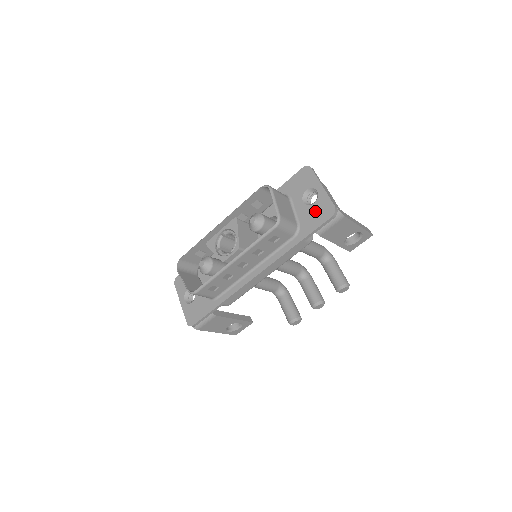
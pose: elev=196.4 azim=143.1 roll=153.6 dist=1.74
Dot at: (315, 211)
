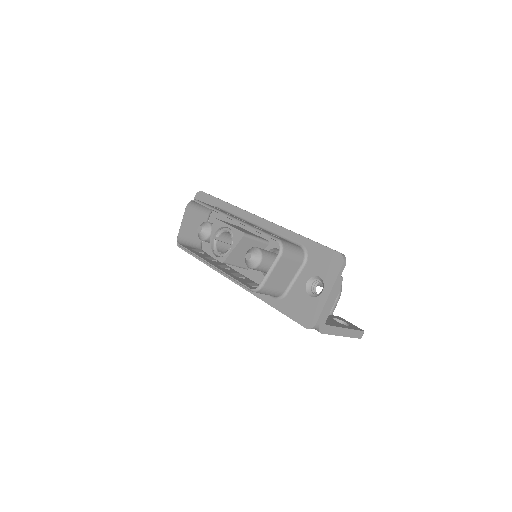
Dot at: (304, 304)
